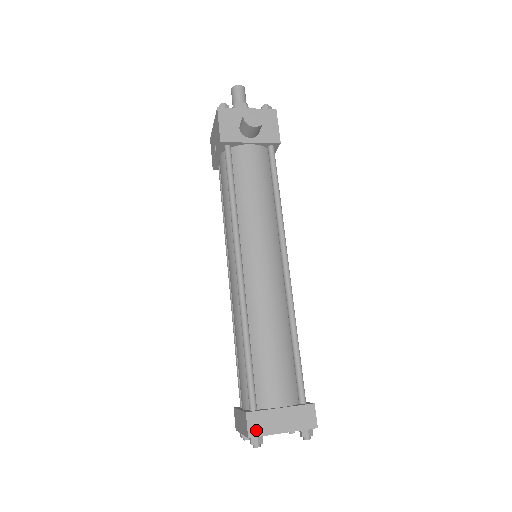
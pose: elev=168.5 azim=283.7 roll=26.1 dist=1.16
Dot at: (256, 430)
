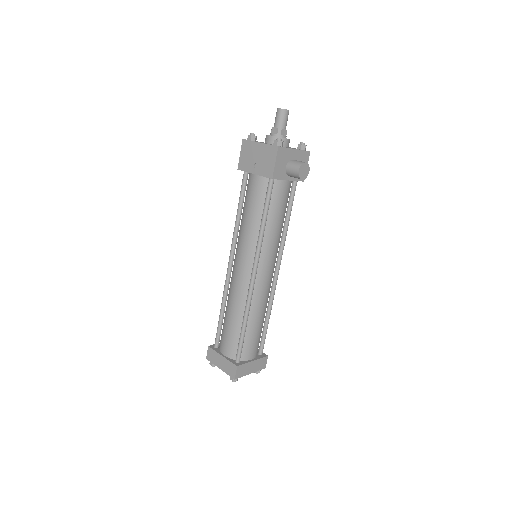
Dot at: (239, 375)
